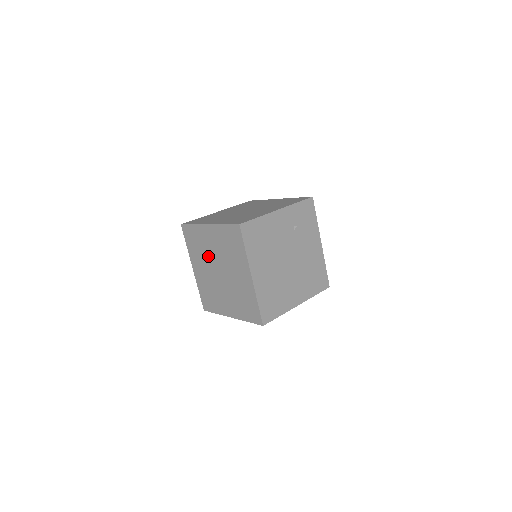
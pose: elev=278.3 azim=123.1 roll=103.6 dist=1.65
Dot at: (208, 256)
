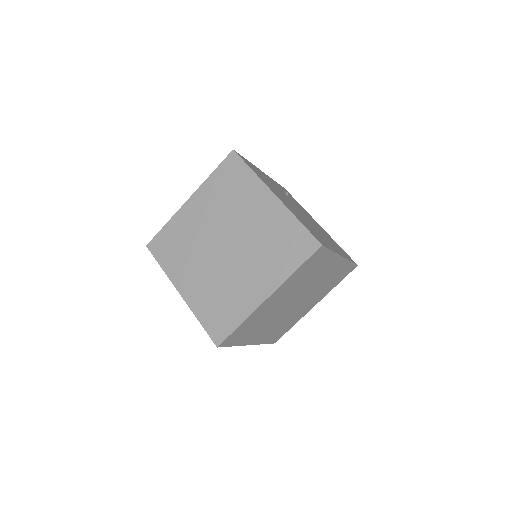
Dot at: (200, 242)
